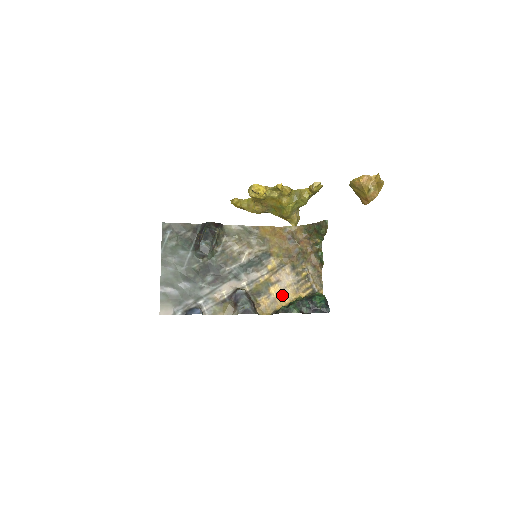
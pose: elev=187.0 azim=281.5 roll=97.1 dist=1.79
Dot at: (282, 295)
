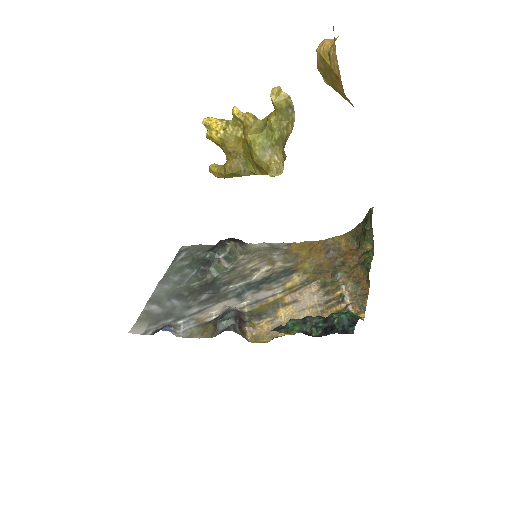
Dot at: occluded
